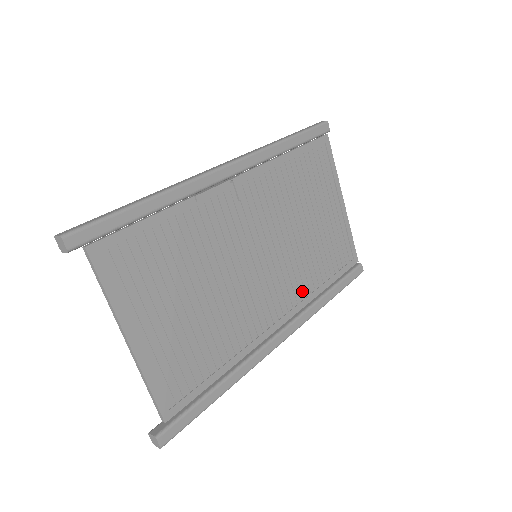
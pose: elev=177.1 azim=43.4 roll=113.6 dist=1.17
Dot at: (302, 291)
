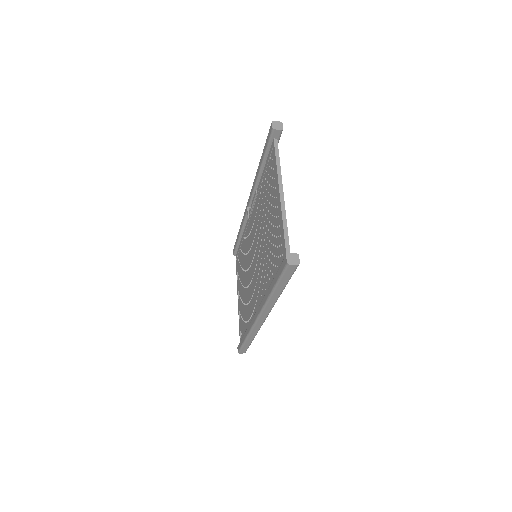
Dot at: occluded
